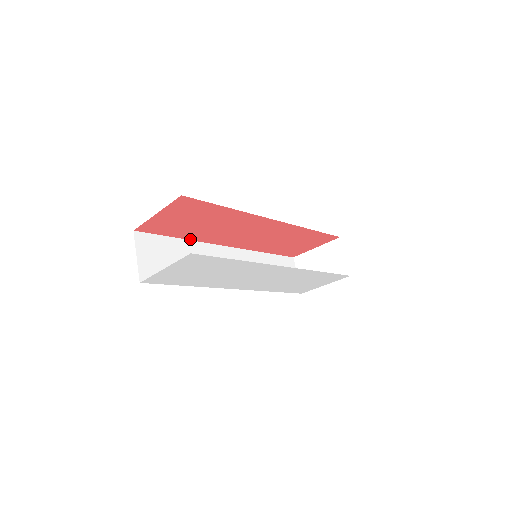
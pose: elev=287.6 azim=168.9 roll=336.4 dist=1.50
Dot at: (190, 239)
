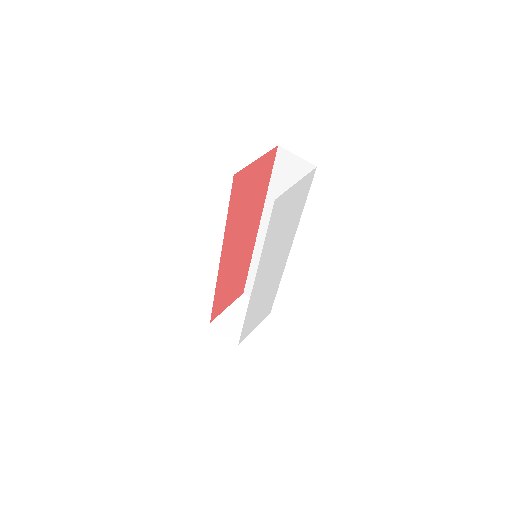
Dot at: (226, 225)
